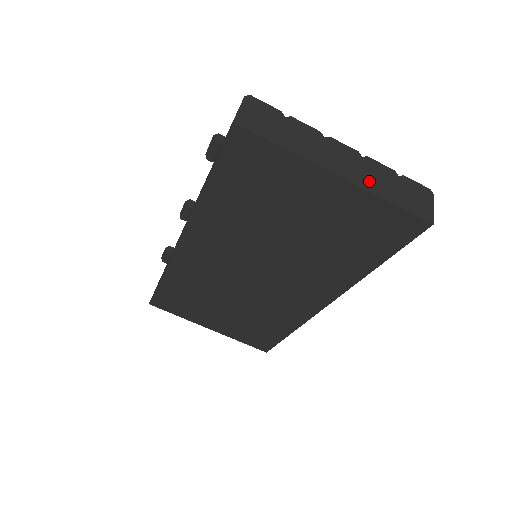
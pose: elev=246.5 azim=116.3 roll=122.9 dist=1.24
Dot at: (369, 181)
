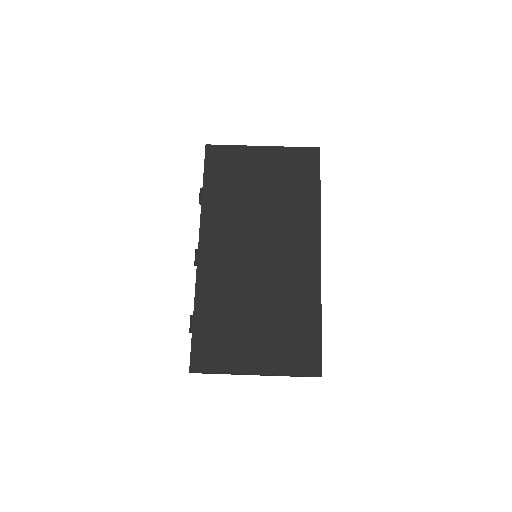
Dot at: occluded
